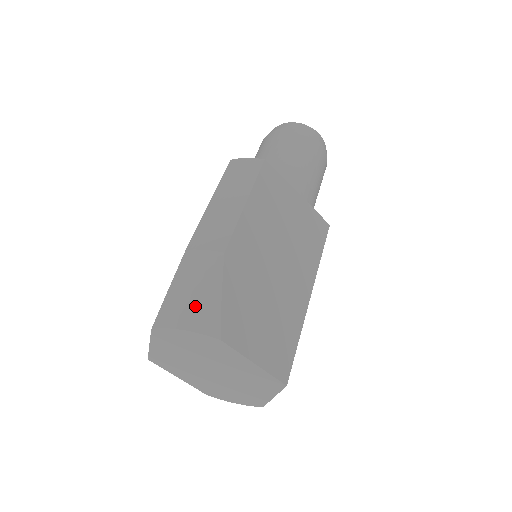
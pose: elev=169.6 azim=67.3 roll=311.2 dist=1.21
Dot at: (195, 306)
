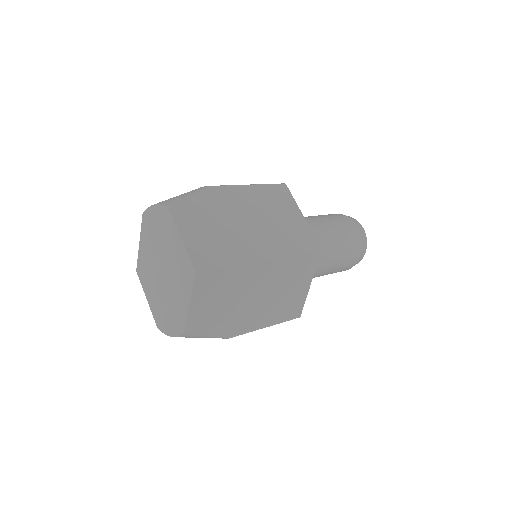
Dot at: (172, 198)
